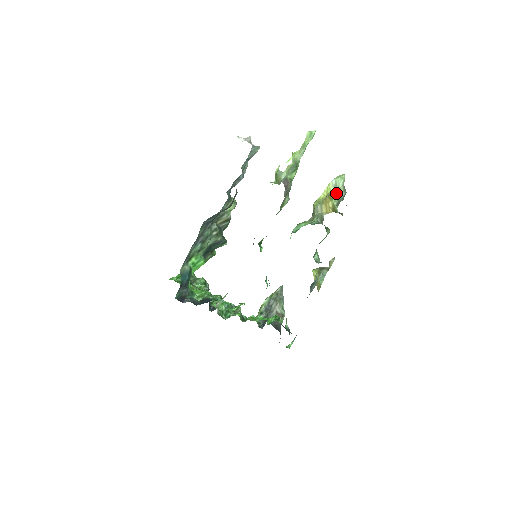
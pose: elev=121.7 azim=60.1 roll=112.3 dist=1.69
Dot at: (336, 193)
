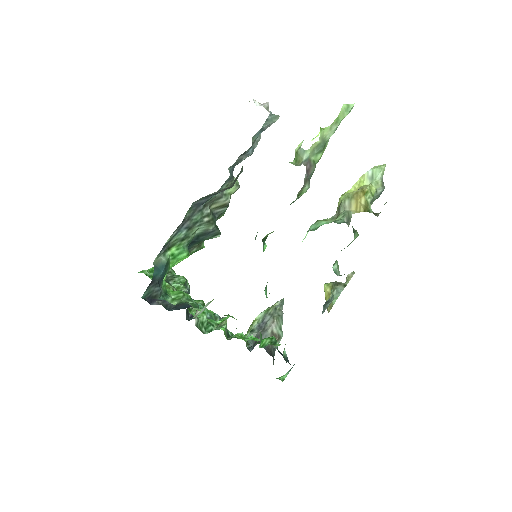
Dot at: (371, 187)
